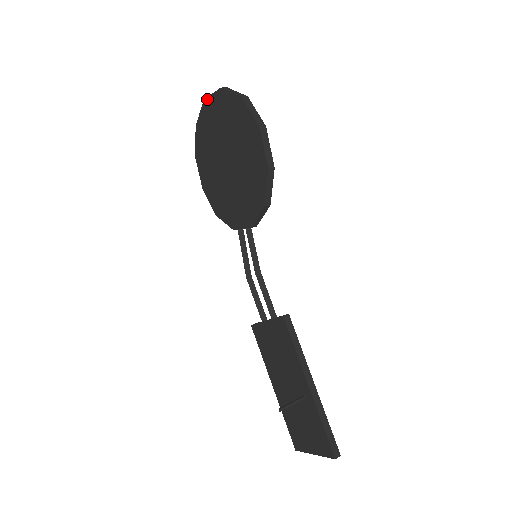
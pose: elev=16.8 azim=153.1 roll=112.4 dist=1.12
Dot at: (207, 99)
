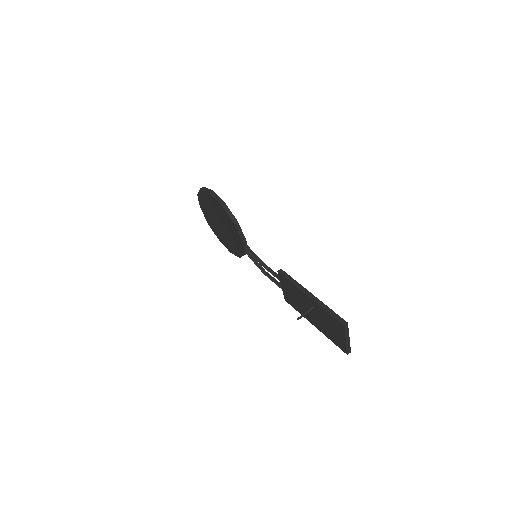
Dot at: (200, 206)
